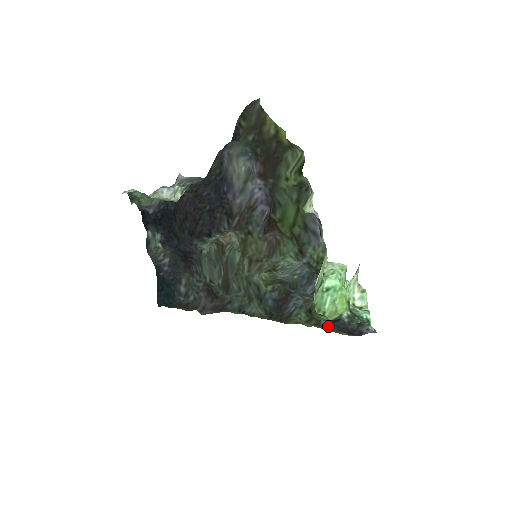
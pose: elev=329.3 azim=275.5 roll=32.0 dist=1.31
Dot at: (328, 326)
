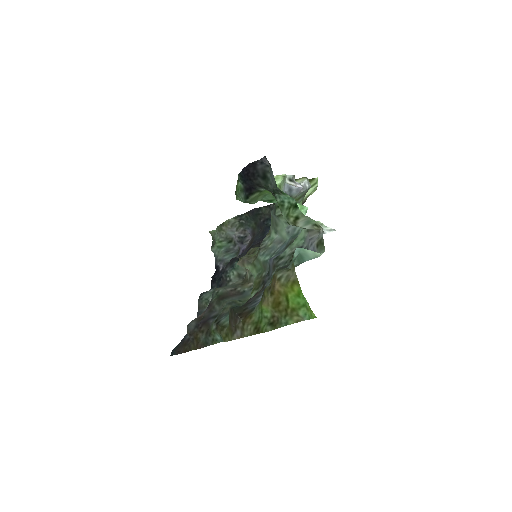
Dot at: occluded
